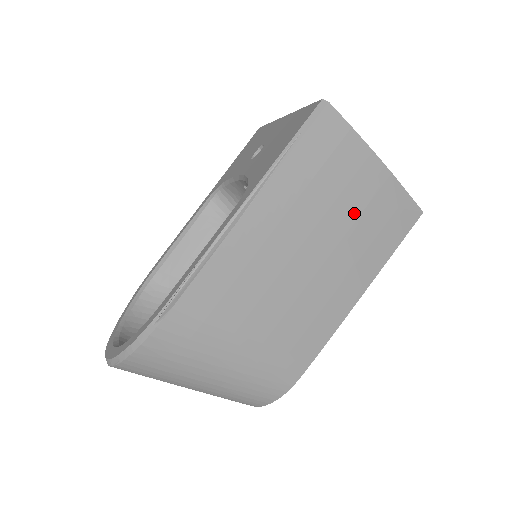
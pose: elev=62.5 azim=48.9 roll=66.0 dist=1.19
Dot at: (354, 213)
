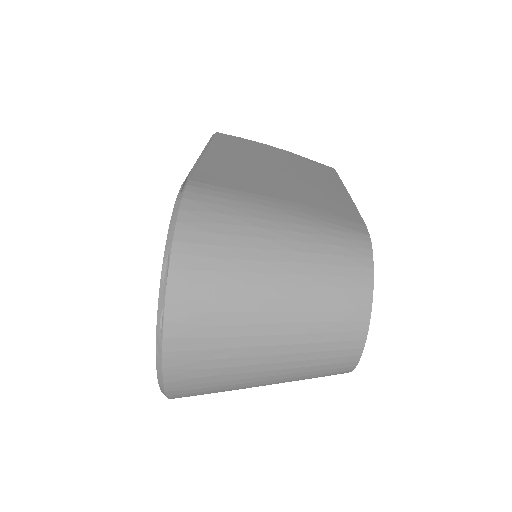
Dot at: (285, 160)
